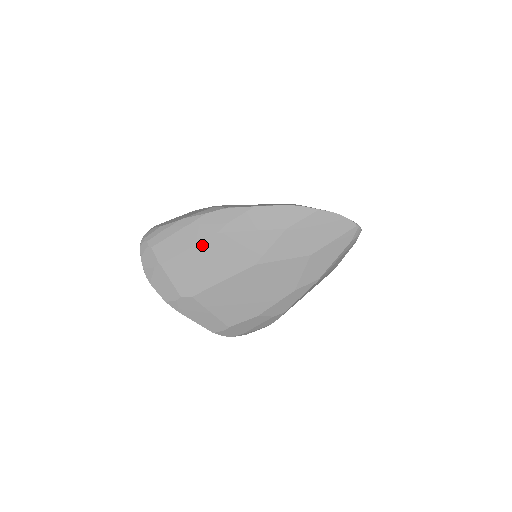
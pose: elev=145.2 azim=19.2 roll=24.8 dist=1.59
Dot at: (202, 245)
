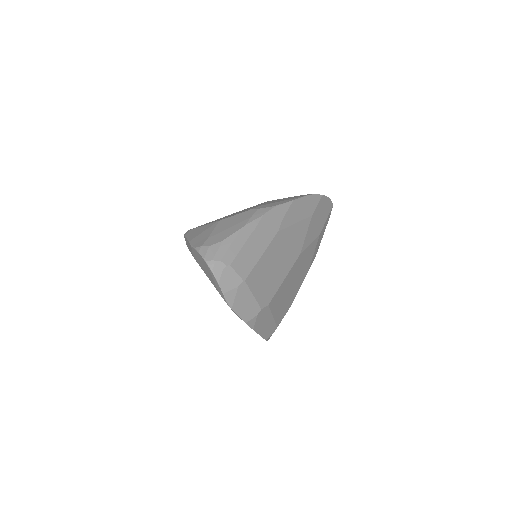
Dot at: (270, 247)
